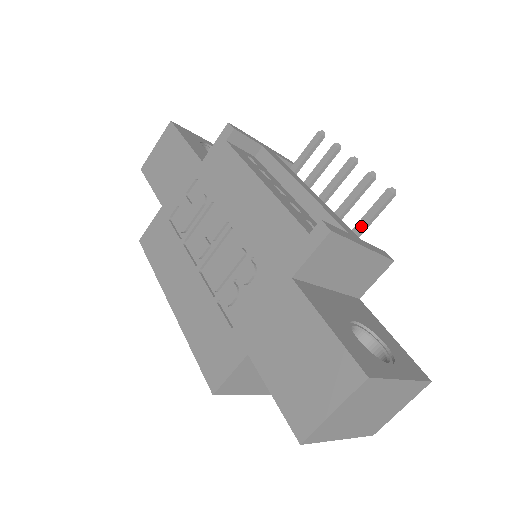
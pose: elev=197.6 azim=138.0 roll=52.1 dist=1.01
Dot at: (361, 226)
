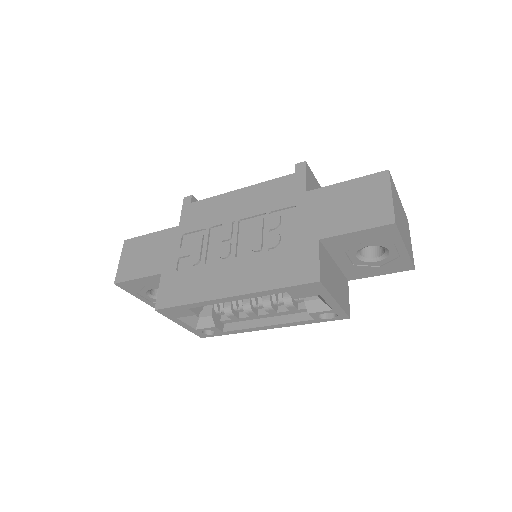
Dot at: occluded
